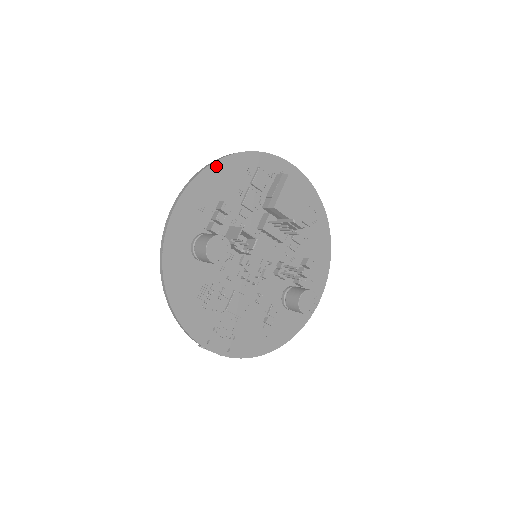
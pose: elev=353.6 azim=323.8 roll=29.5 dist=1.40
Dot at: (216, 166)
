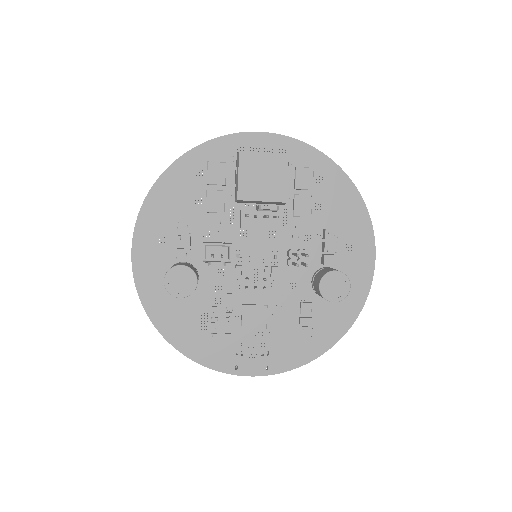
Dot at: (157, 189)
